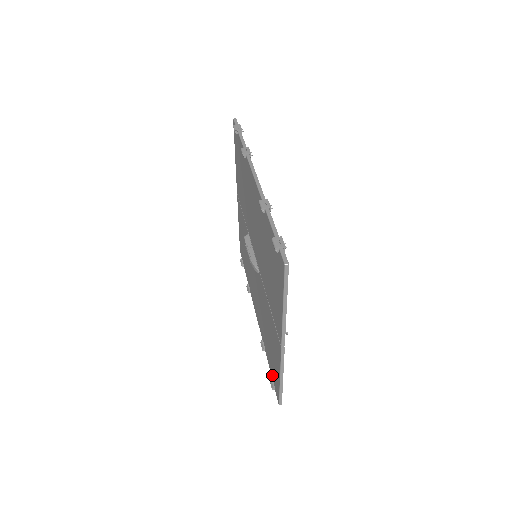
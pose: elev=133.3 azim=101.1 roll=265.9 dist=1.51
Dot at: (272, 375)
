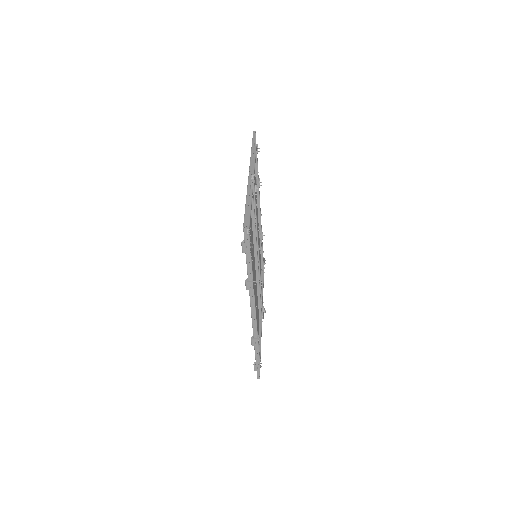
Dot at: occluded
